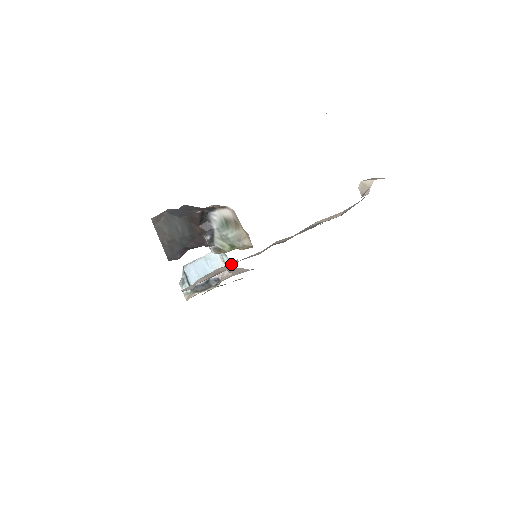
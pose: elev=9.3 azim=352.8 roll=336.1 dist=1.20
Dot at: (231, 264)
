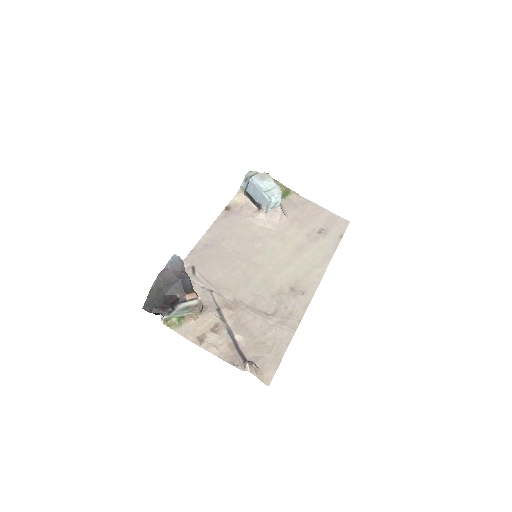
Dot at: occluded
